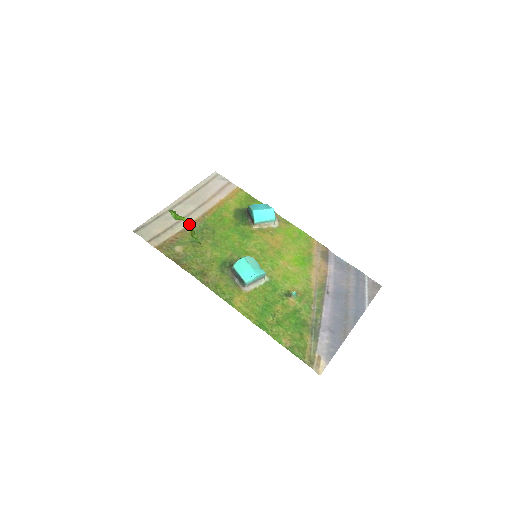
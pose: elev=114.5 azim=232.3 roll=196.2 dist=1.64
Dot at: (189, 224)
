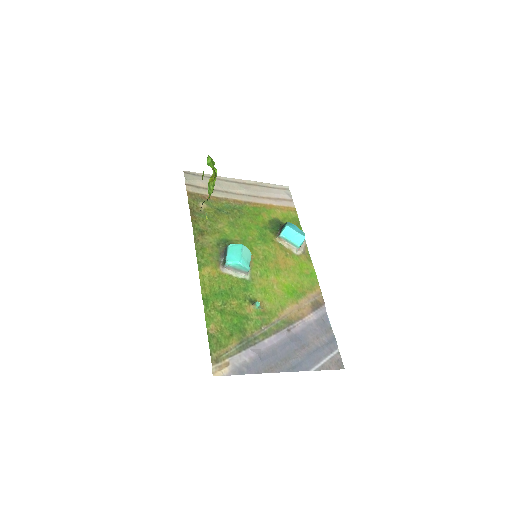
Dot at: (229, 198)
